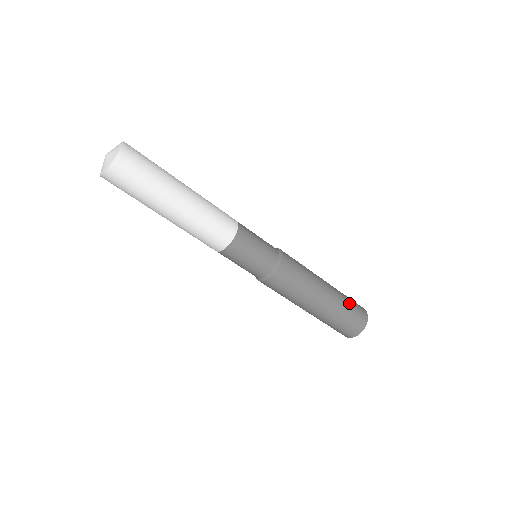
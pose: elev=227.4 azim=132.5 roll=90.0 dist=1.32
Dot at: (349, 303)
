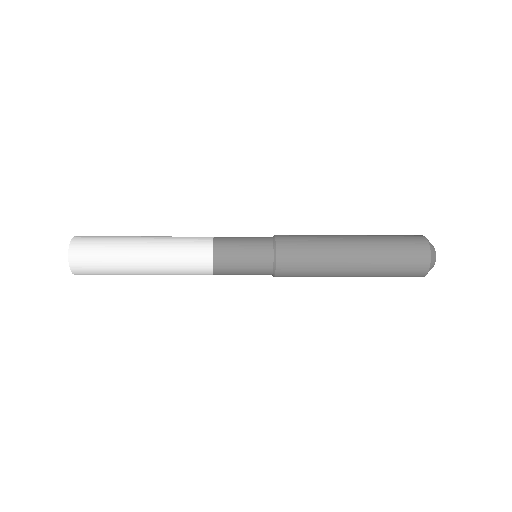
Dot at: (393, 248)
